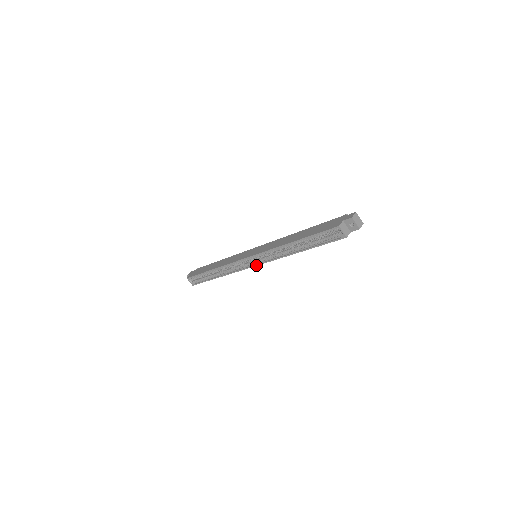
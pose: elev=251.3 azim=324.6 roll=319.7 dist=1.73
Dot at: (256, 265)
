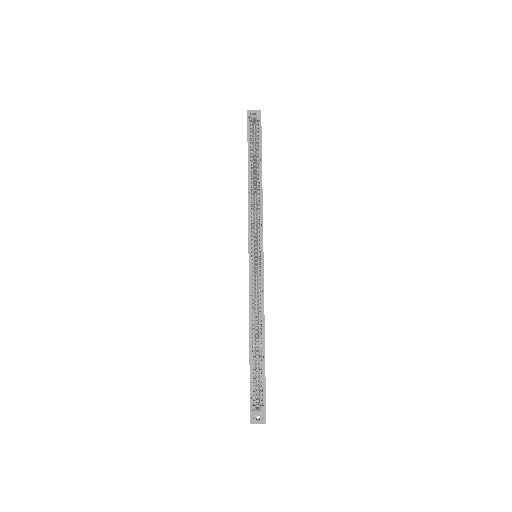
Dot at: (262, 248)
